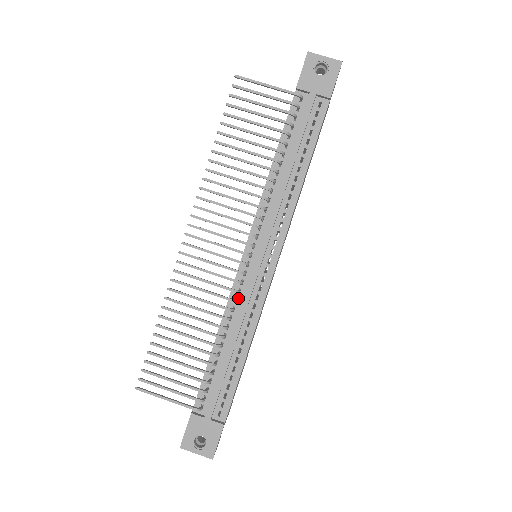
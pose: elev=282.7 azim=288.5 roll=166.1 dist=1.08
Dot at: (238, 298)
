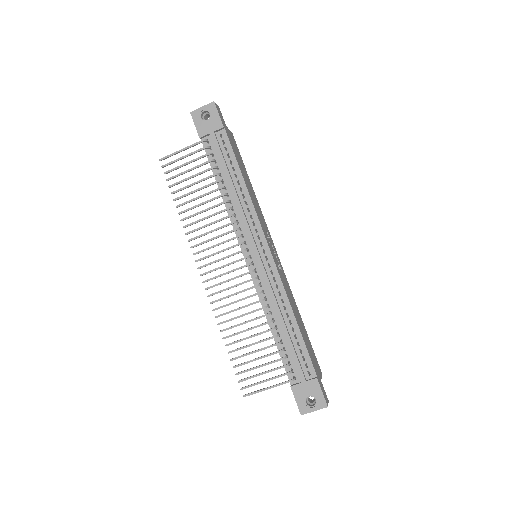
Dot at: (263, 290)
